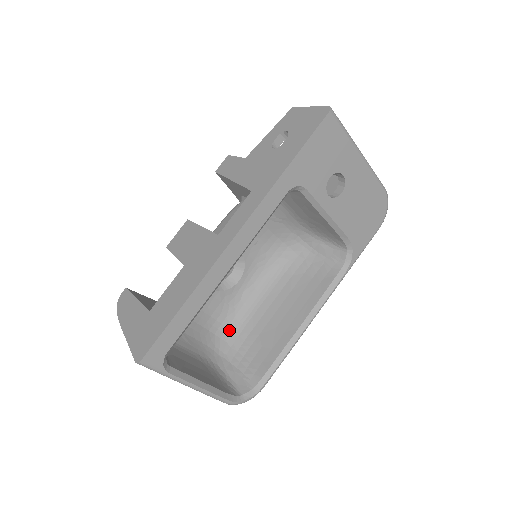
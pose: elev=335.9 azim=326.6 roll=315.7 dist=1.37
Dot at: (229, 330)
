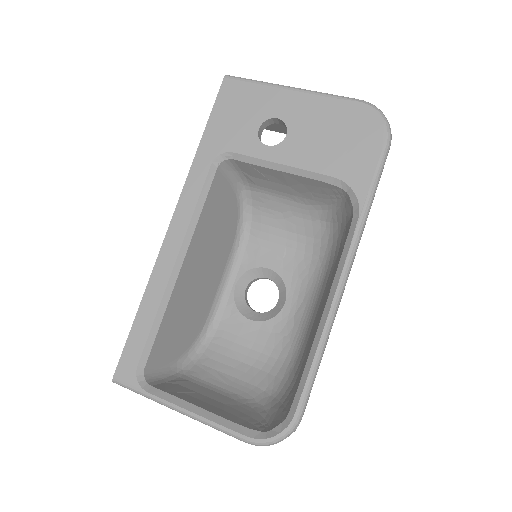
Dot at: (286, 365)
